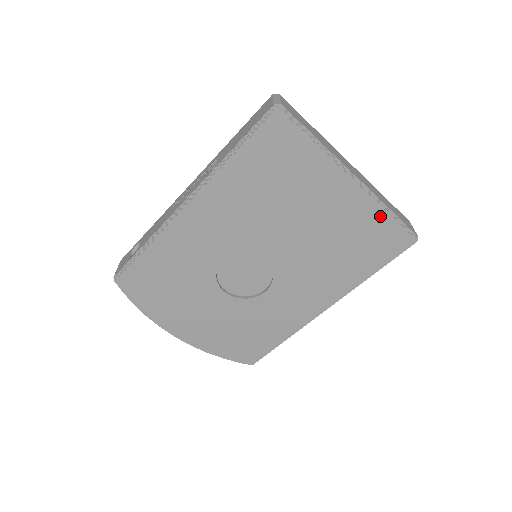
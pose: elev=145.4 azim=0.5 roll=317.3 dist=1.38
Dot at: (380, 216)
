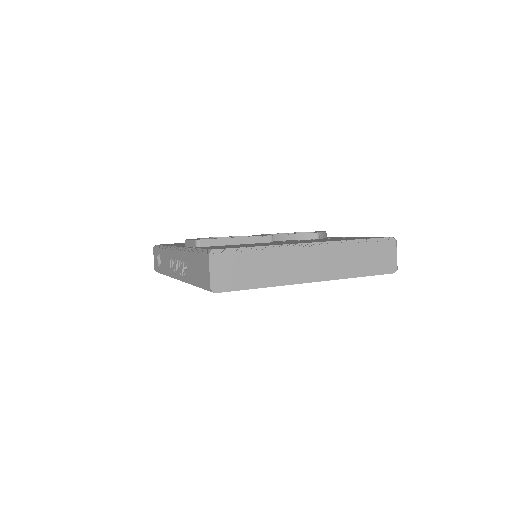
Dot at: occluded
